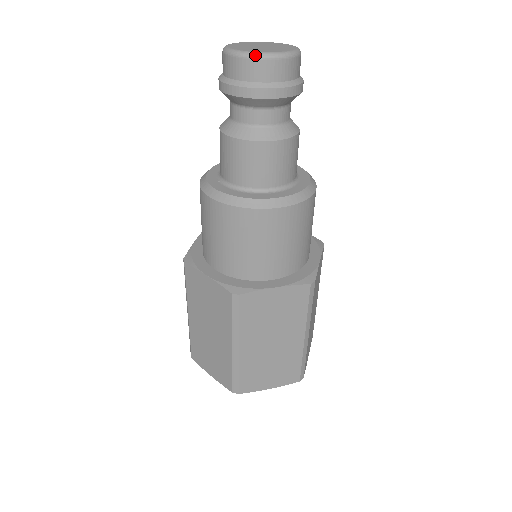
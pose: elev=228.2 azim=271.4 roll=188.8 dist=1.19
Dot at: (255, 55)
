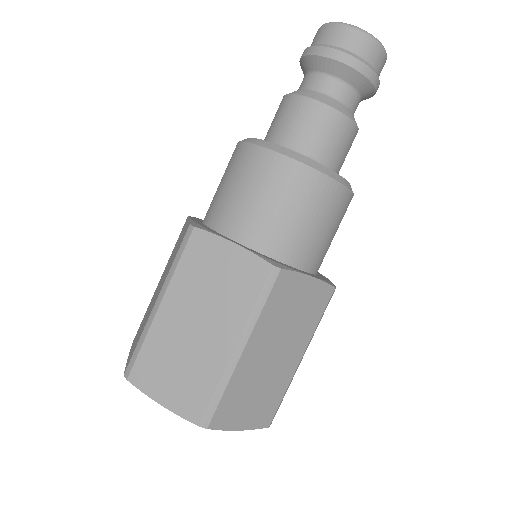
Dot at: (370, 34)
